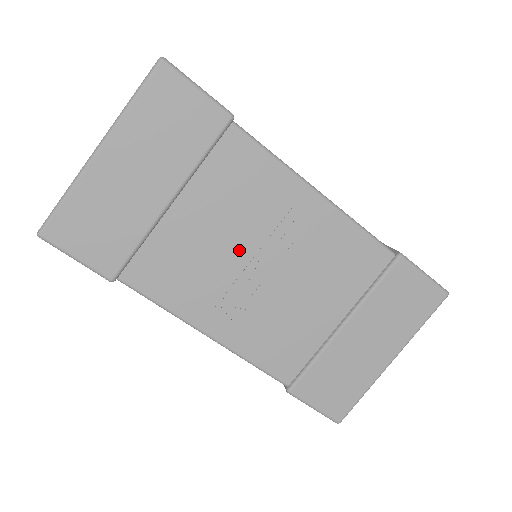
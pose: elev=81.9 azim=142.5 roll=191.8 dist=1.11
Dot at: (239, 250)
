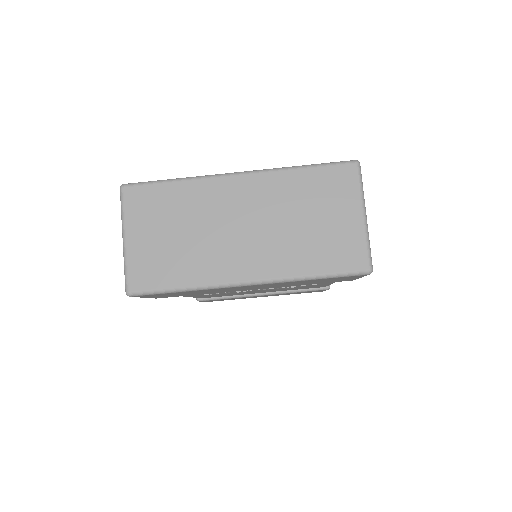
Dot at: occluded
